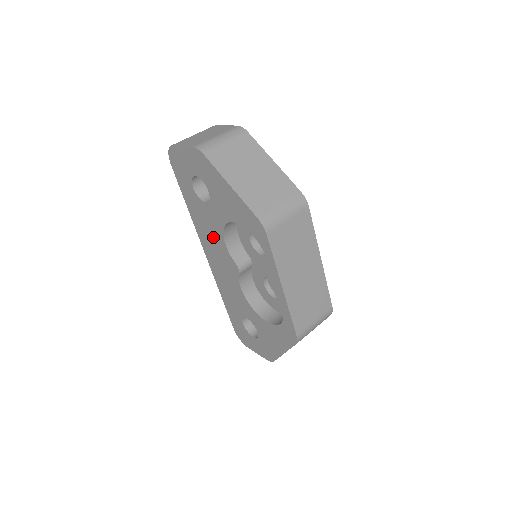
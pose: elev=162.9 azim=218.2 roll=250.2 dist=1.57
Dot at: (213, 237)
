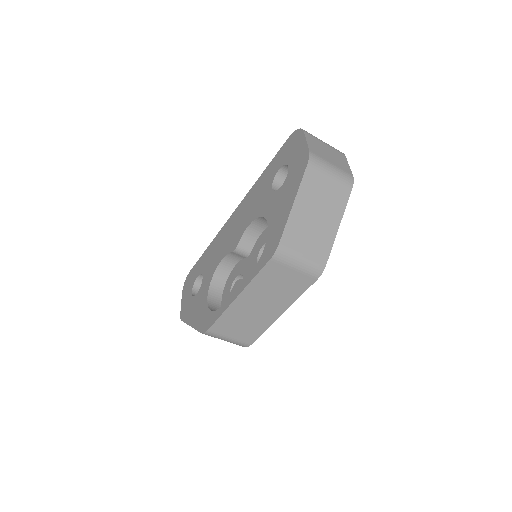
Dot at: (250, 211)
